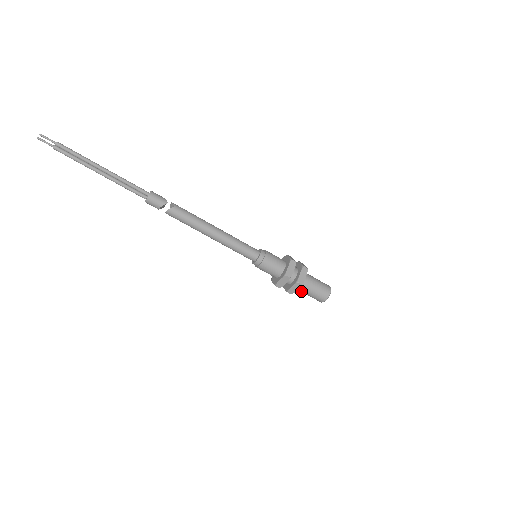
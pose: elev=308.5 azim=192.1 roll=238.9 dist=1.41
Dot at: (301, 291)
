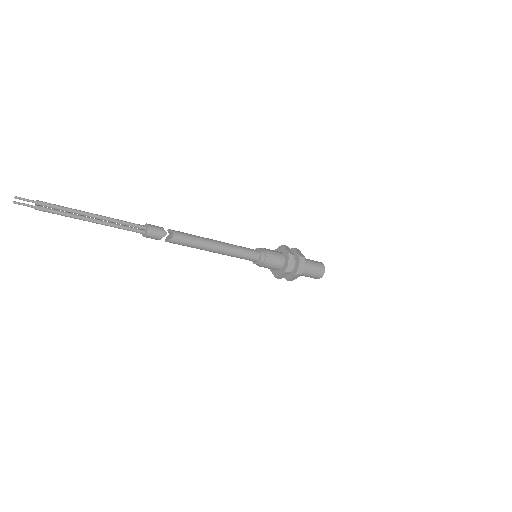
Dot at: occluded
